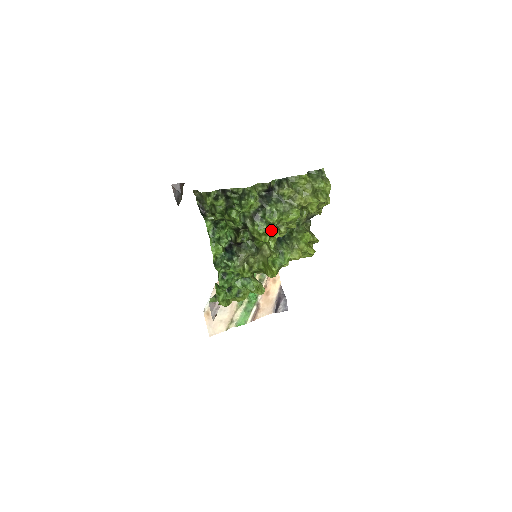
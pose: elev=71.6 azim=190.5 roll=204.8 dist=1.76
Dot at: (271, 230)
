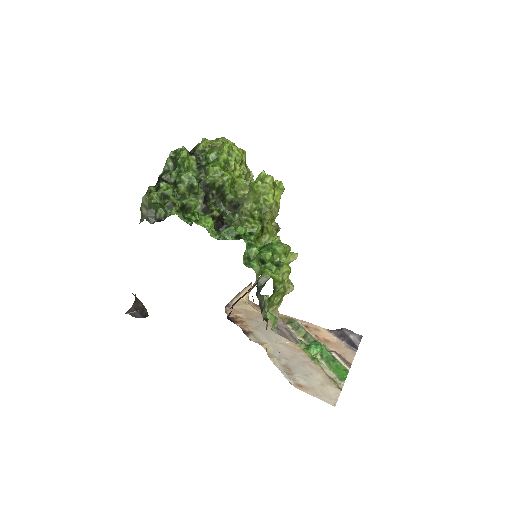
Dot at: (223, 159)
